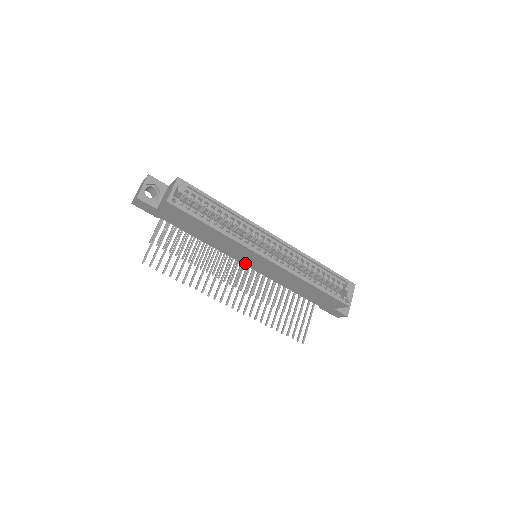
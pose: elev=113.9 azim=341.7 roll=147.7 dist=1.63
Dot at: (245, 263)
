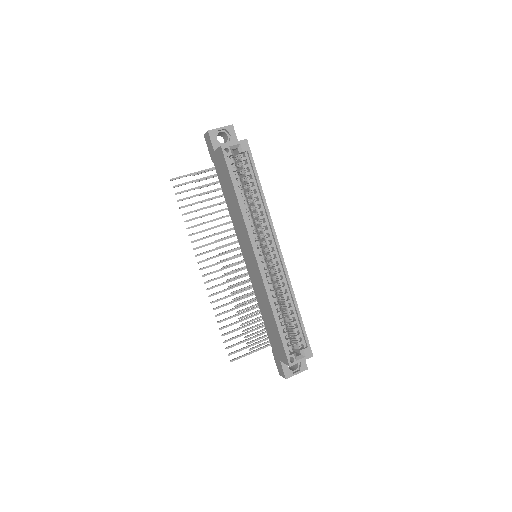
Dot at: (244, 254)
